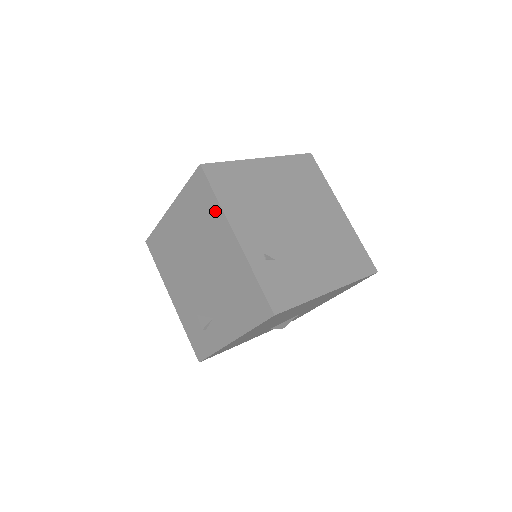
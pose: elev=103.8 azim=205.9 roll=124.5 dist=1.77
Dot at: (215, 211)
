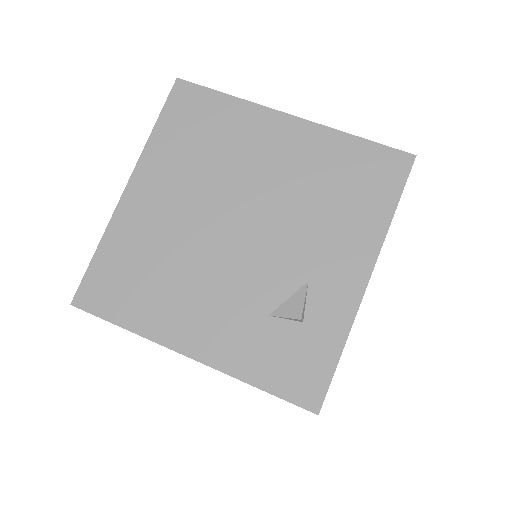
Dot at: (235, 113)
